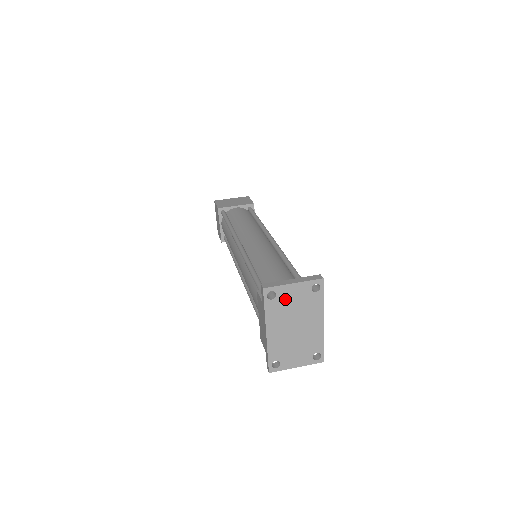
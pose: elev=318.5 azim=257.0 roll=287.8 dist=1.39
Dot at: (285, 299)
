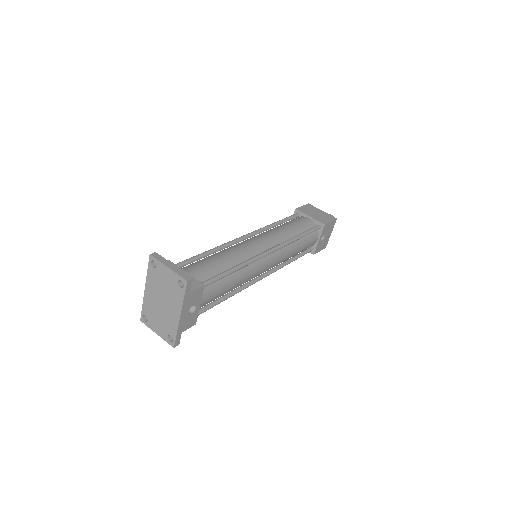
Dot at: (161, 275)
